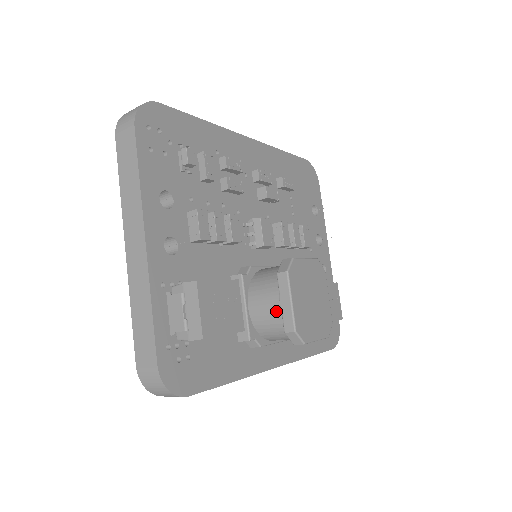
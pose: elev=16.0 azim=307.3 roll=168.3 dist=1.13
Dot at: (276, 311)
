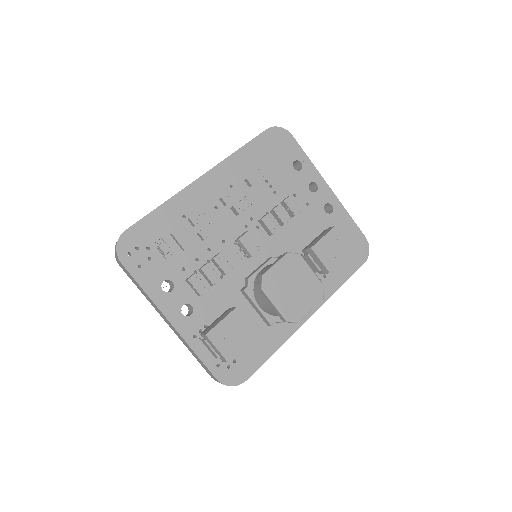
Dot at: (272, 310)
